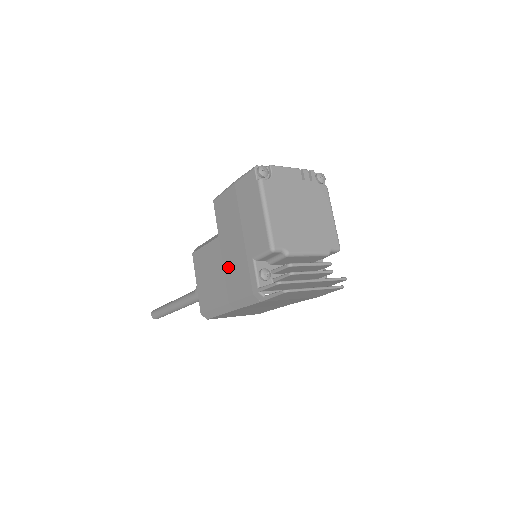
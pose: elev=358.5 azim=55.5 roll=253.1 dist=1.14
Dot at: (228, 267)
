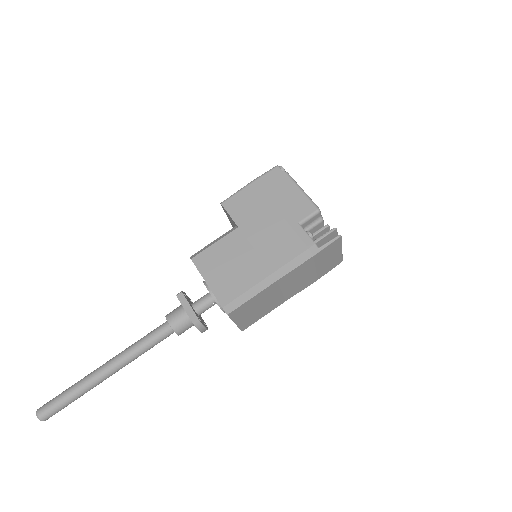
Dot at: (262, 244)
